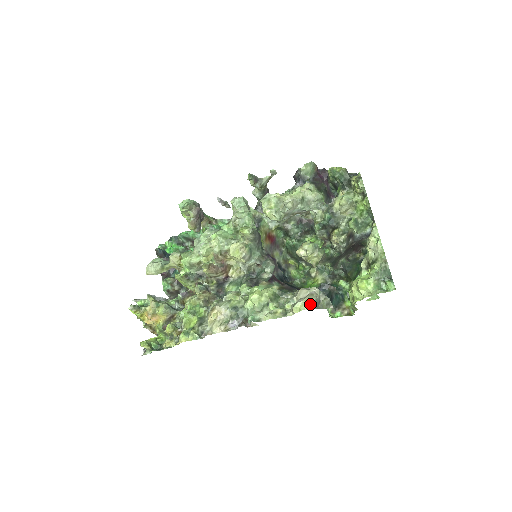
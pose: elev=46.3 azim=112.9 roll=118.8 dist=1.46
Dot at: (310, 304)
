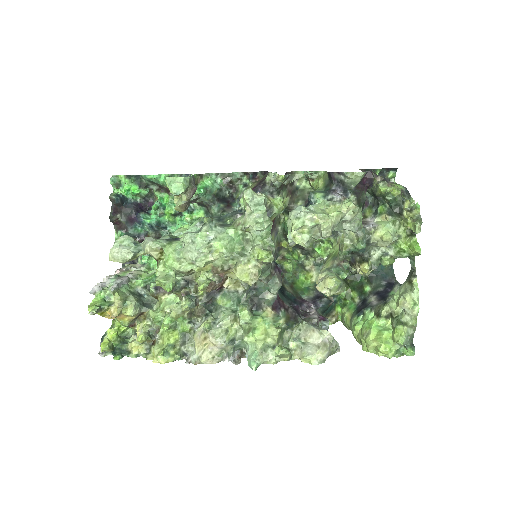
Dot at: (323, 359)
